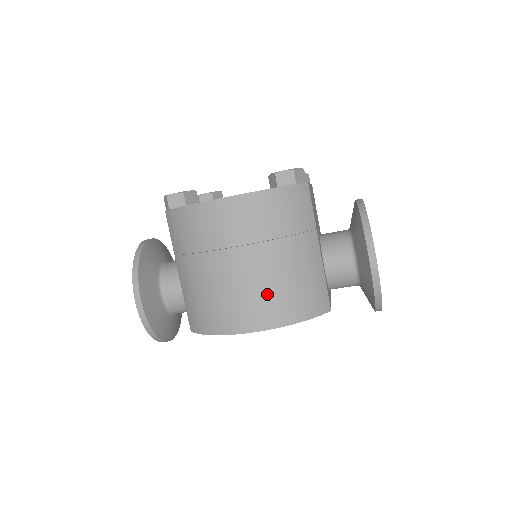
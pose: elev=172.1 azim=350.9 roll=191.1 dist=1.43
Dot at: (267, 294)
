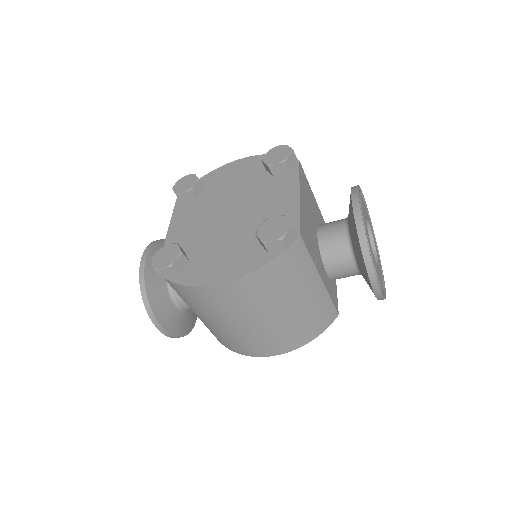
Dot at: (279, 335)
